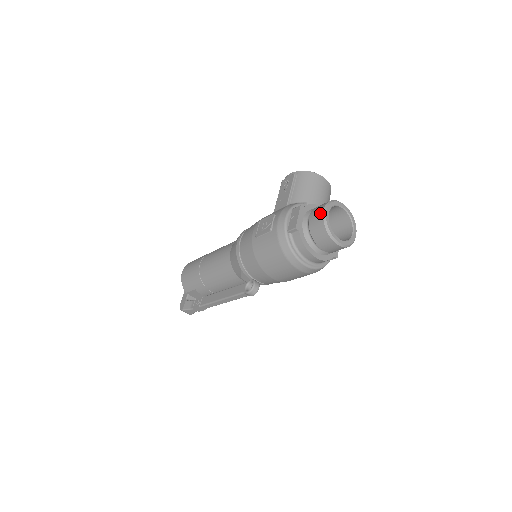
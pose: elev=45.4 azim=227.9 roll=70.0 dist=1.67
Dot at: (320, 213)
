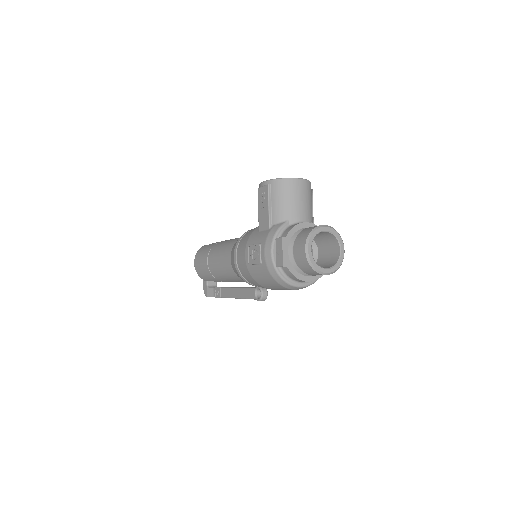
Dot at: (302, 252)
